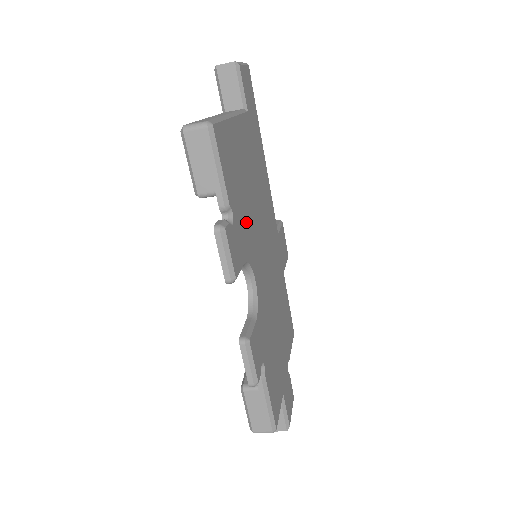
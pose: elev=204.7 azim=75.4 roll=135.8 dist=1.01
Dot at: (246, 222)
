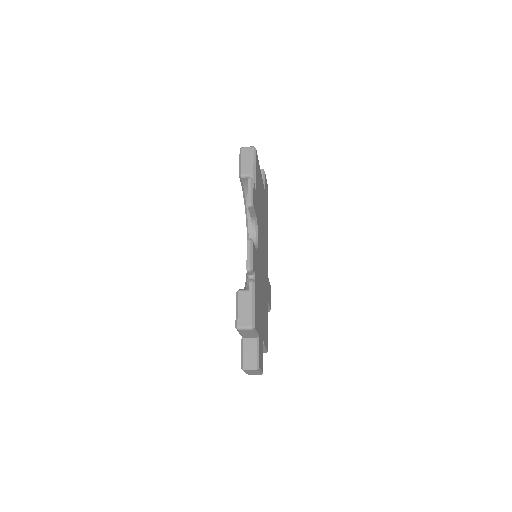
Dot at: (259, 211)
